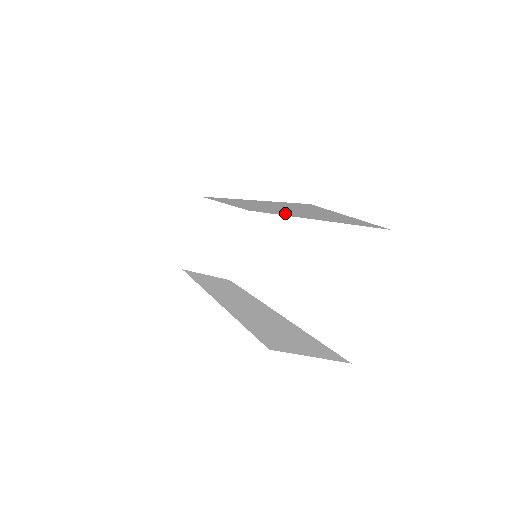
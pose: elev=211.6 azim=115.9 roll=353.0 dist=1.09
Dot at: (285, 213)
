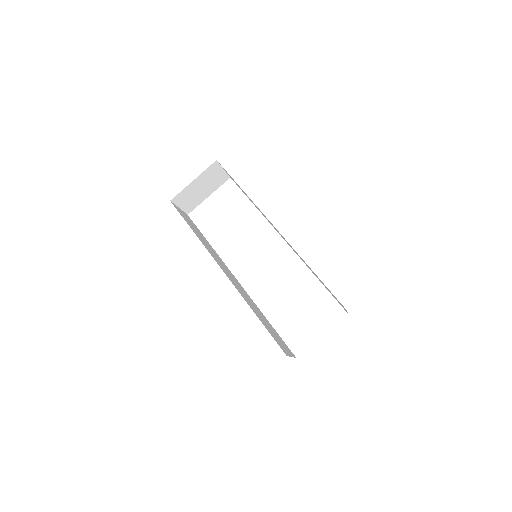
Dot at: (283, 238)
